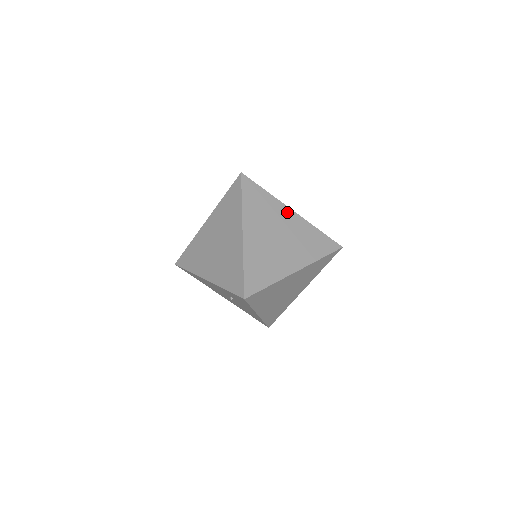
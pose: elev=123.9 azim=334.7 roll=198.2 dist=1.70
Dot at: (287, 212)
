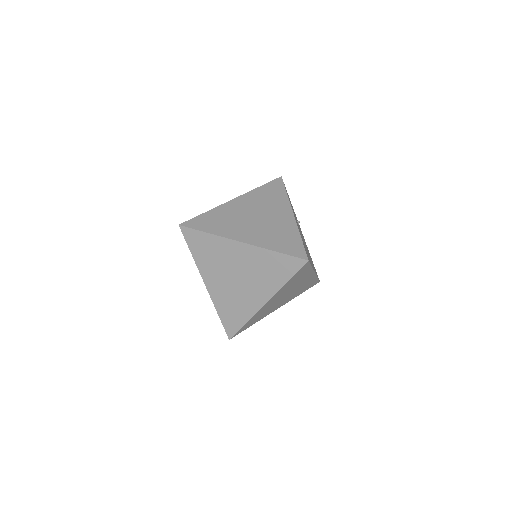
Dot at: occluded
